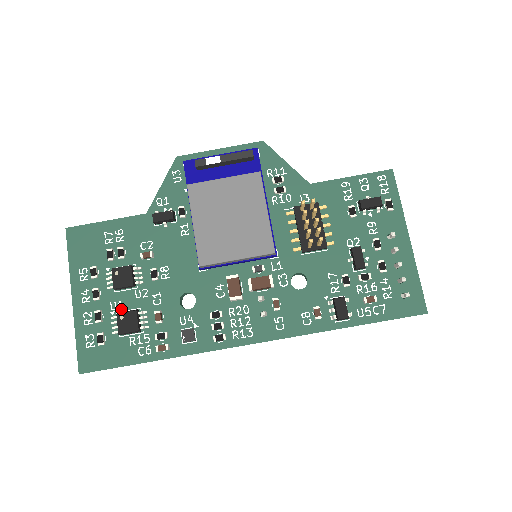
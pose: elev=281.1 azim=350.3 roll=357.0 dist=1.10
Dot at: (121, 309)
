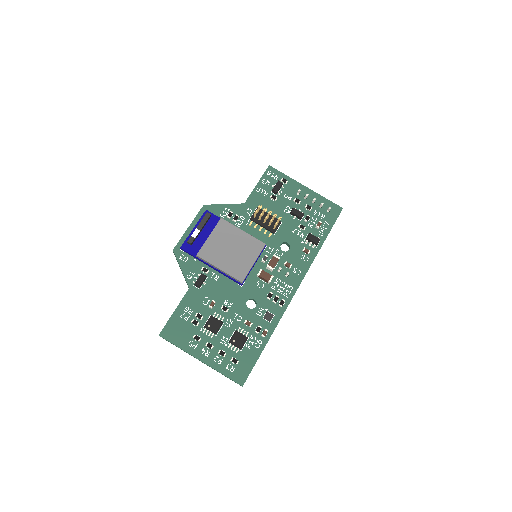
Dot at: (228, 339)
